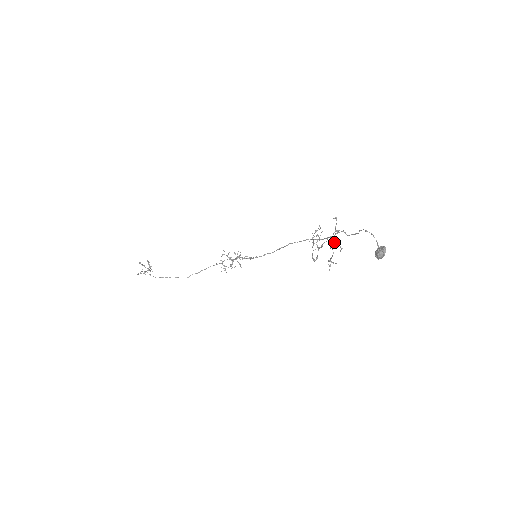
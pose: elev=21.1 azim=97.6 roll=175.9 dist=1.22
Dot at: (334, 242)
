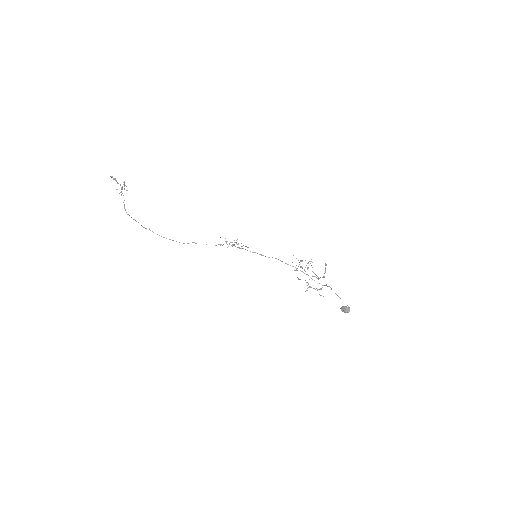
Dot at: occluded
